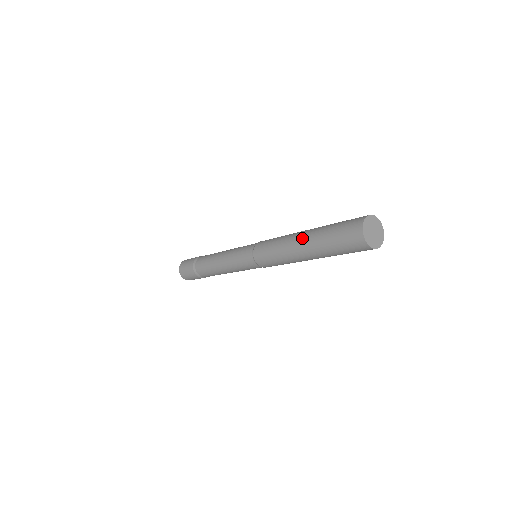
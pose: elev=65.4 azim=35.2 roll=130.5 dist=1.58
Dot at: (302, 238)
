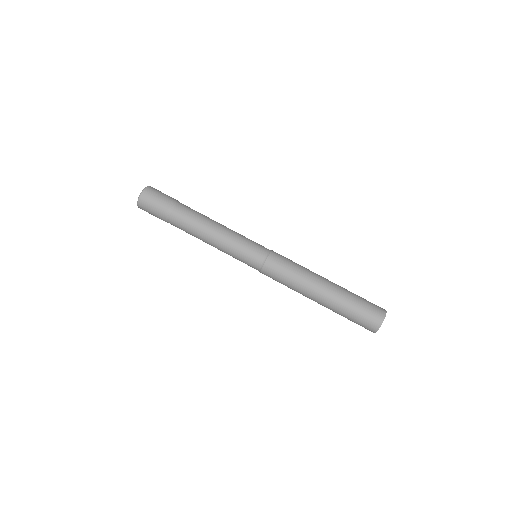
Dot at: (327, 289)
